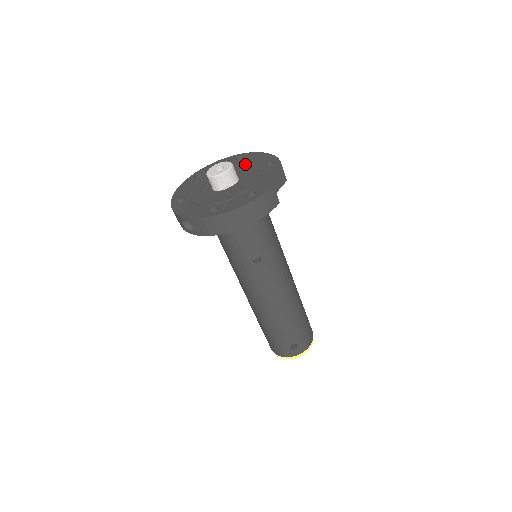
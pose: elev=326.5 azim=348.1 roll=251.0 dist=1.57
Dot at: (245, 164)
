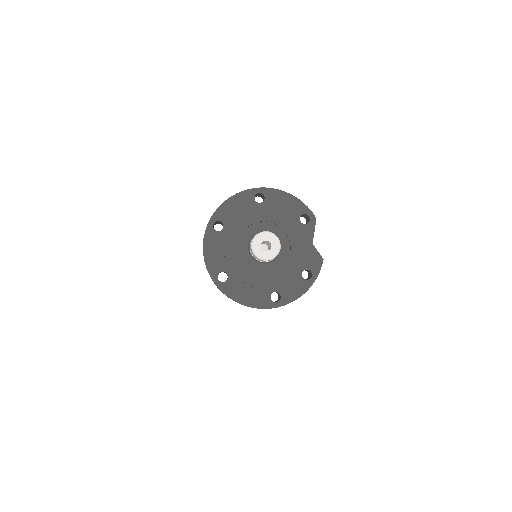
Dot at: (275, 216)
